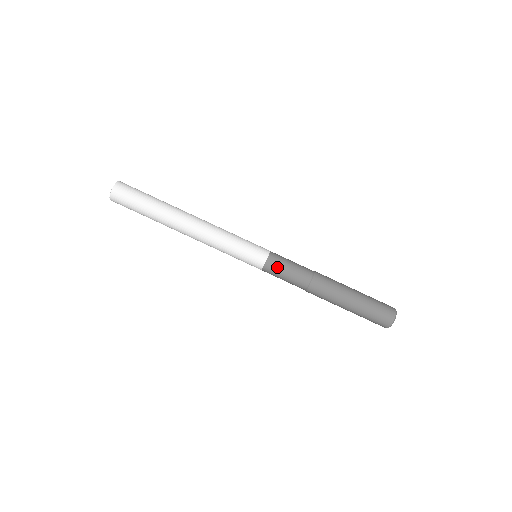
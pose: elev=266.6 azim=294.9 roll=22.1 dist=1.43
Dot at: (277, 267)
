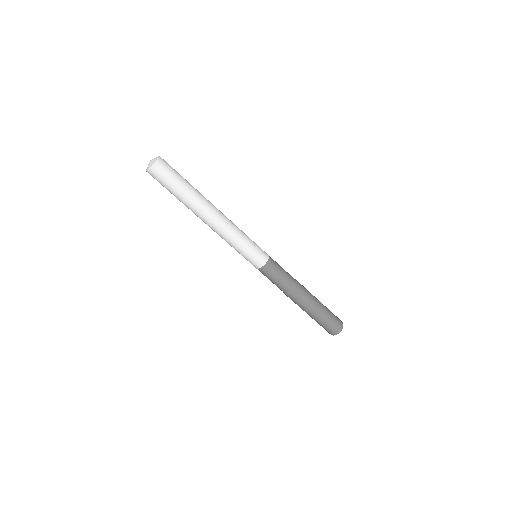
Dot at: (268, 274)
